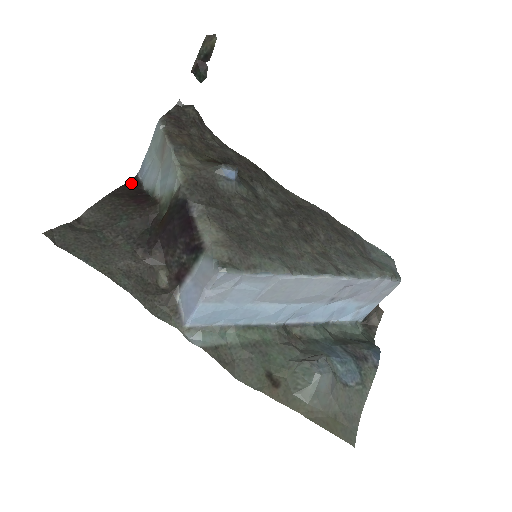
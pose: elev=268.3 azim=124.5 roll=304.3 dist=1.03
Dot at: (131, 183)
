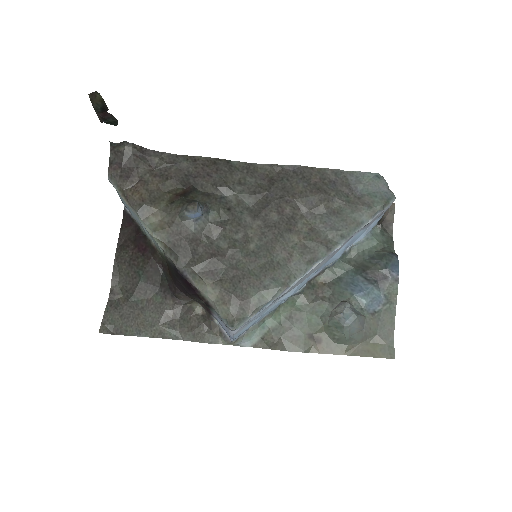
Dot at: (125, 221)
